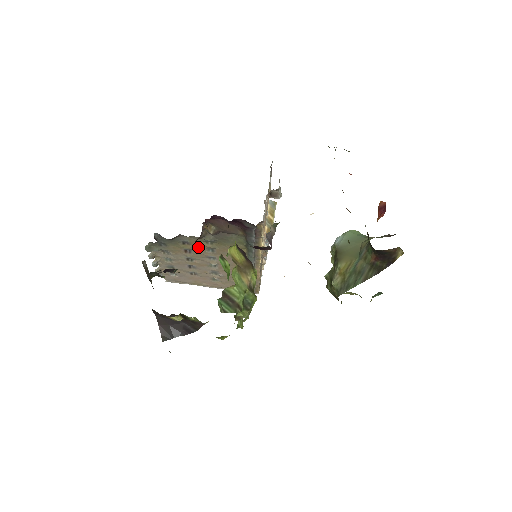
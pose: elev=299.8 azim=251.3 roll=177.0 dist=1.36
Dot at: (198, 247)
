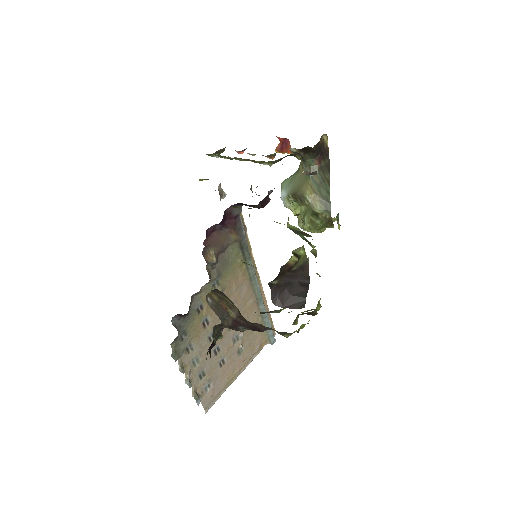
Dot at: occluded
